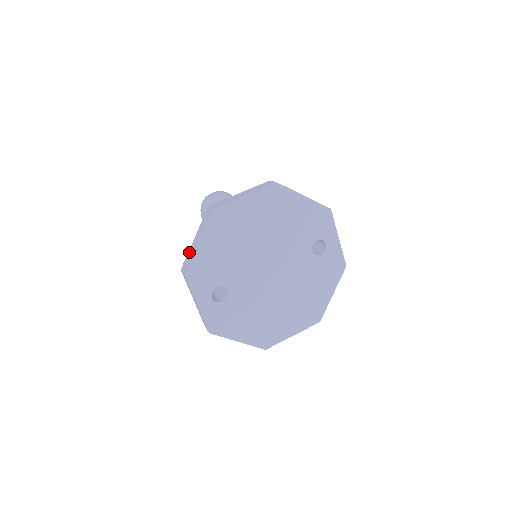
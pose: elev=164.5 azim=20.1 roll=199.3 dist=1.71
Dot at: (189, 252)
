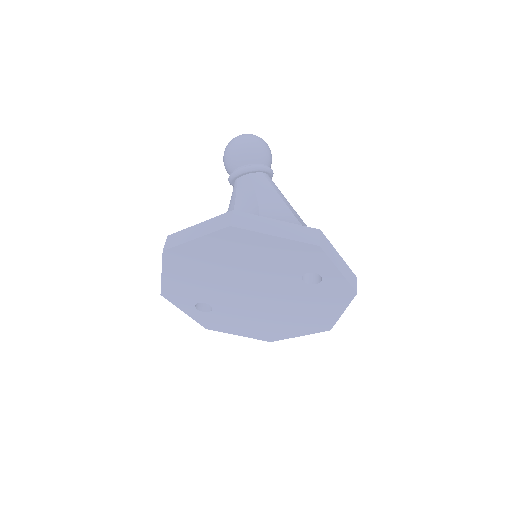
Dot at: occluded
